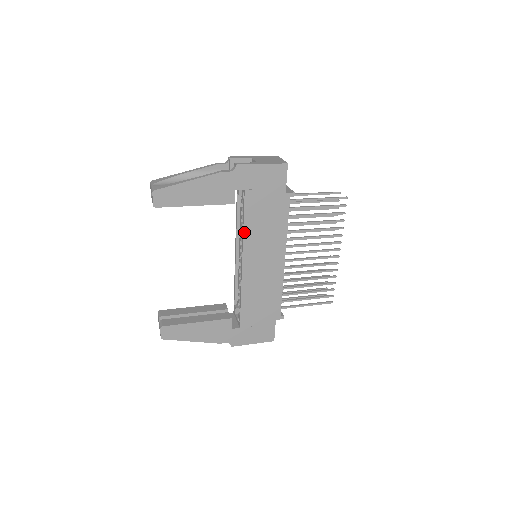
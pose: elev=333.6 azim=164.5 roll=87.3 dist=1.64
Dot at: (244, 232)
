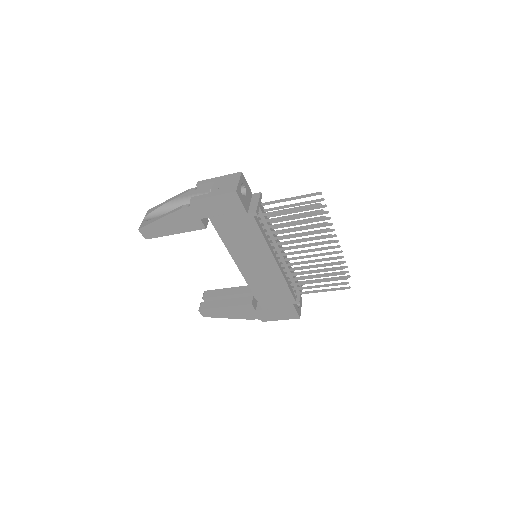
Dot at: (226, 247)
